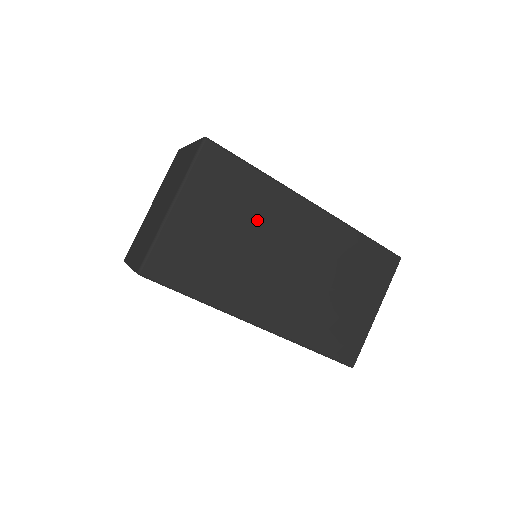
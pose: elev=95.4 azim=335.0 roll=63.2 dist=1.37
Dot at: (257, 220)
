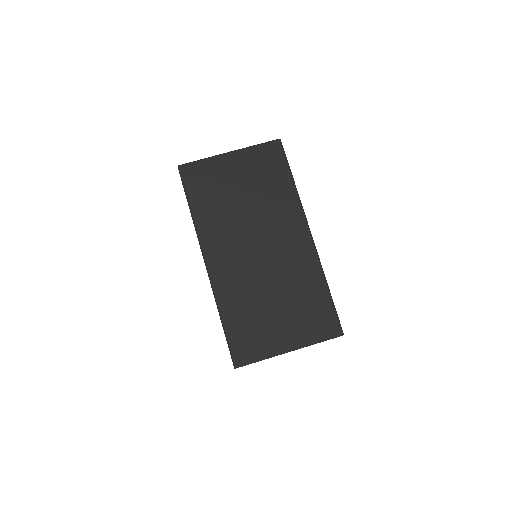
Dot at: (266, 204)
